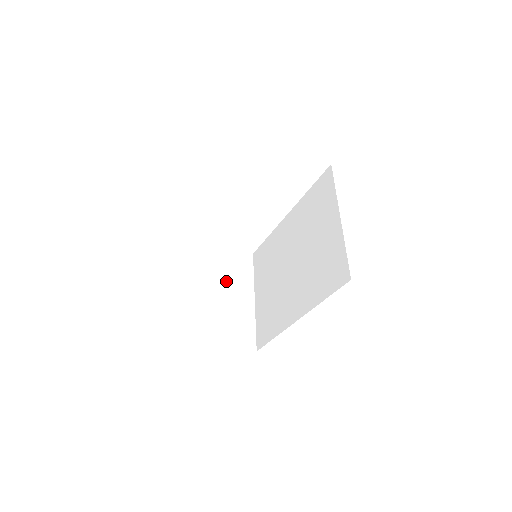
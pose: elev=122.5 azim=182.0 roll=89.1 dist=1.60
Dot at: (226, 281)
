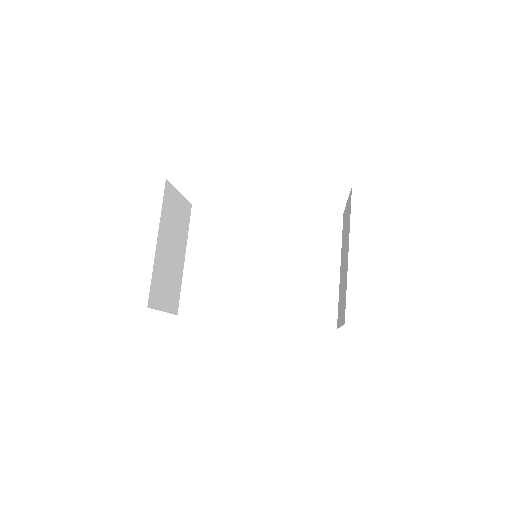
Dot at: (176, 235)
